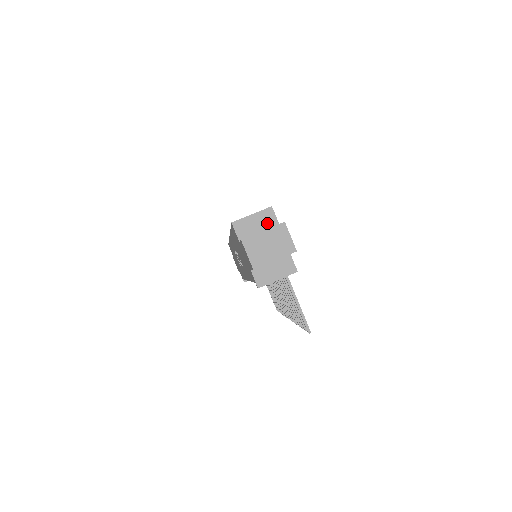
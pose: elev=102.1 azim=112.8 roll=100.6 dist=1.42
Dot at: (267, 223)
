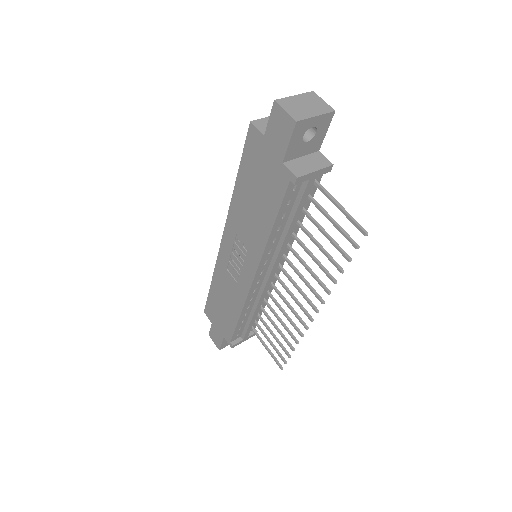
Dot at: occluded
